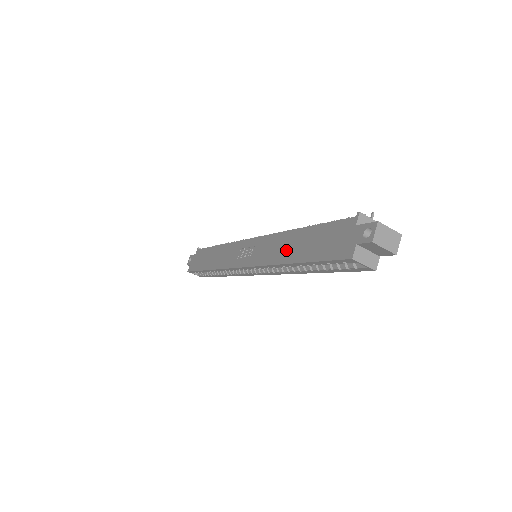
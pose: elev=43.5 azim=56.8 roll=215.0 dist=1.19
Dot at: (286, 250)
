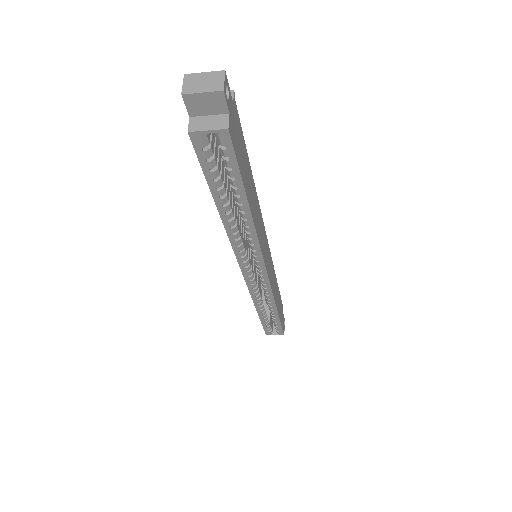
Dot at: occluded
